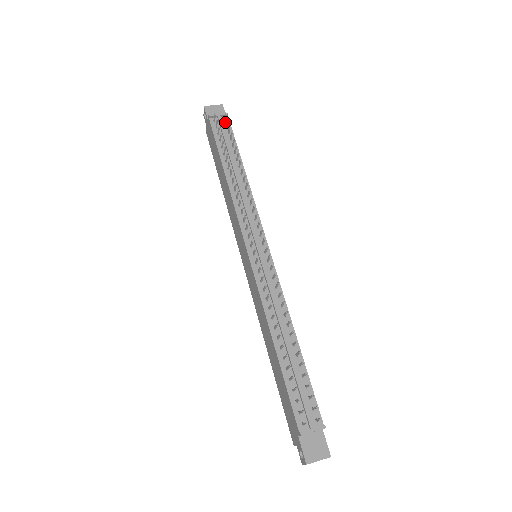
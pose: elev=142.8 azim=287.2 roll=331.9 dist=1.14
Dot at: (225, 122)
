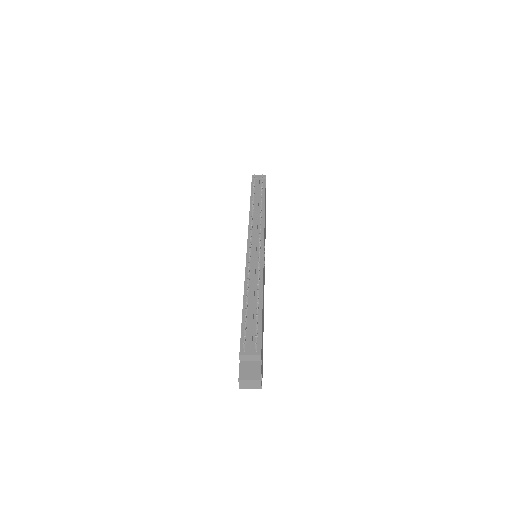
Dot at: occluded
